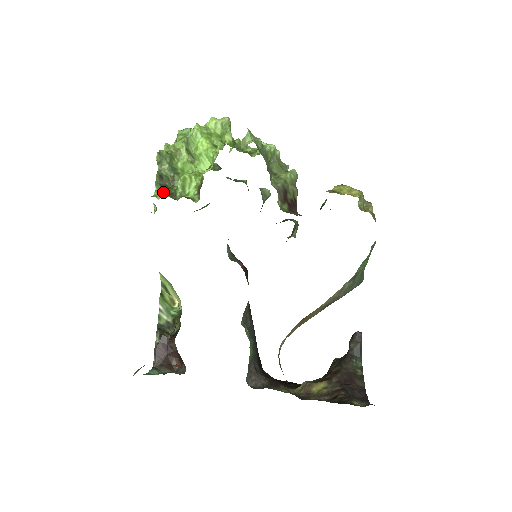
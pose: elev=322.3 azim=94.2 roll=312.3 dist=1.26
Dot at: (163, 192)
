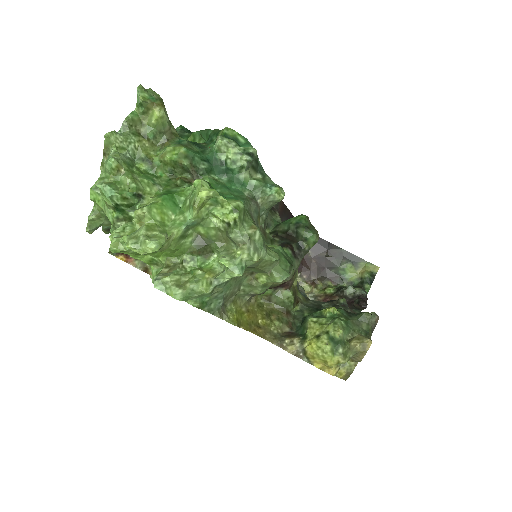
Dot at: occluded
